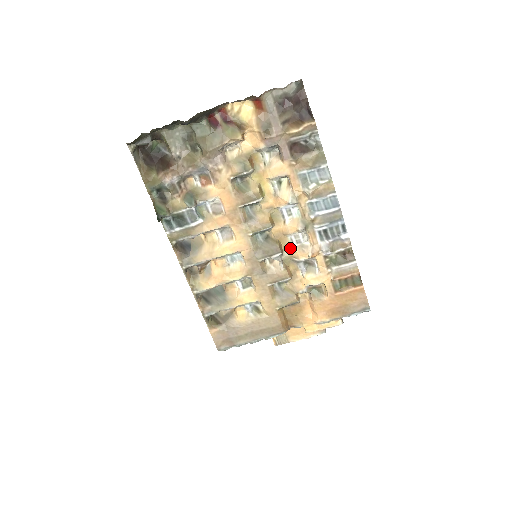
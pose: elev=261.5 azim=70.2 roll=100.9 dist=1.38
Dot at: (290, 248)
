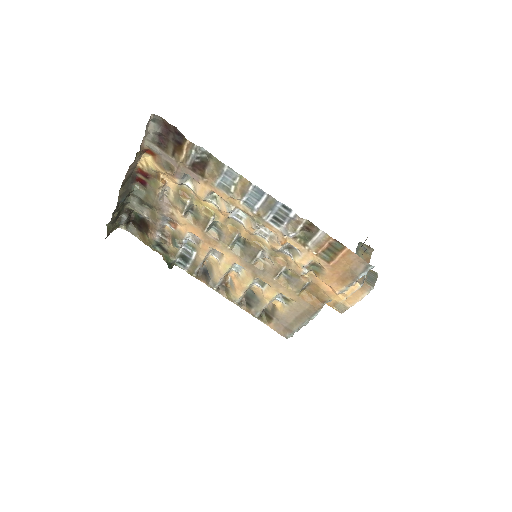
Dot at: (265, 243)
